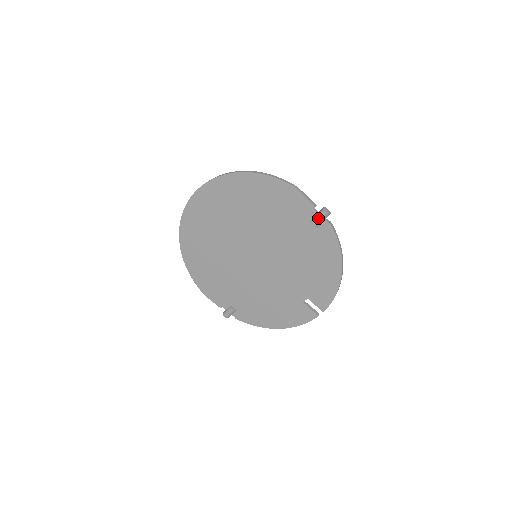
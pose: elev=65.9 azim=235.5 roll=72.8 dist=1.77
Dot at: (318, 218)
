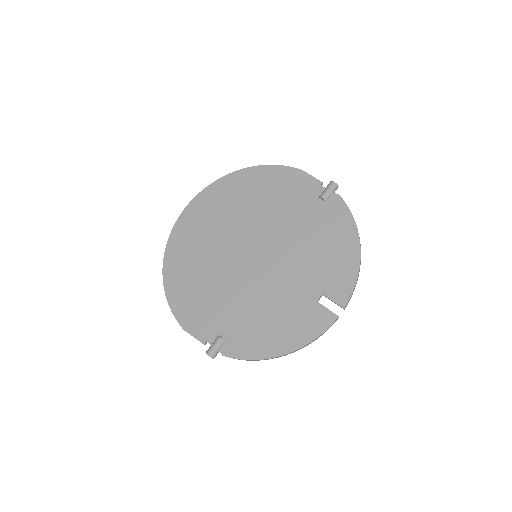
Dot at: (326, 190)
